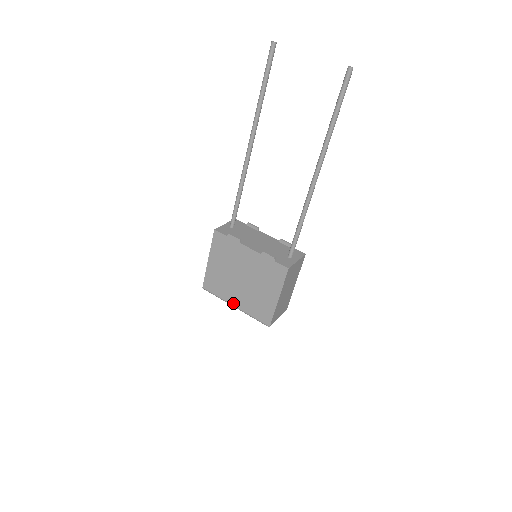
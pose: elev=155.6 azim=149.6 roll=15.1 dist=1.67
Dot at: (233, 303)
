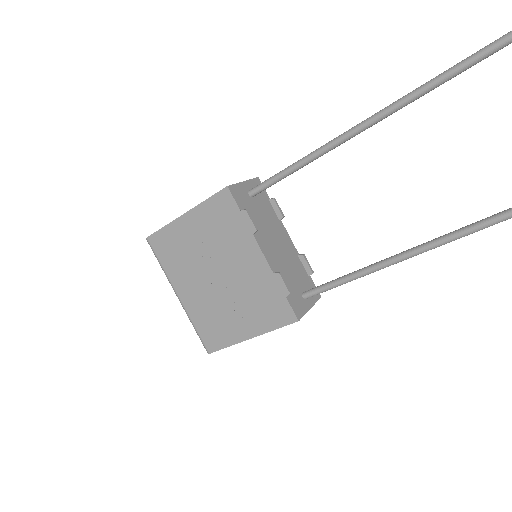
Dot at: (179, 290)
